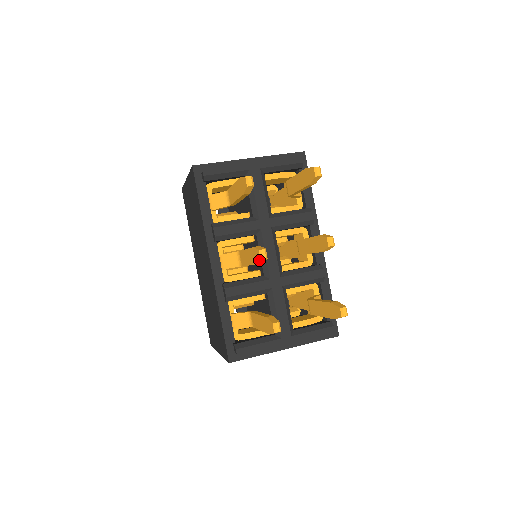
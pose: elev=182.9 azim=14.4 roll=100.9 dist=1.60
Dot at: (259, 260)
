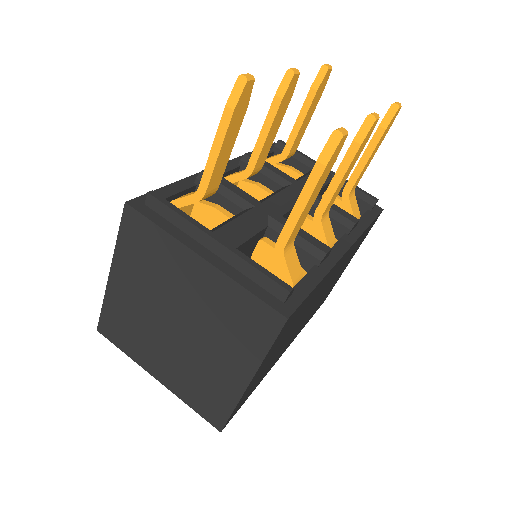
Dot at: (284, 76)
